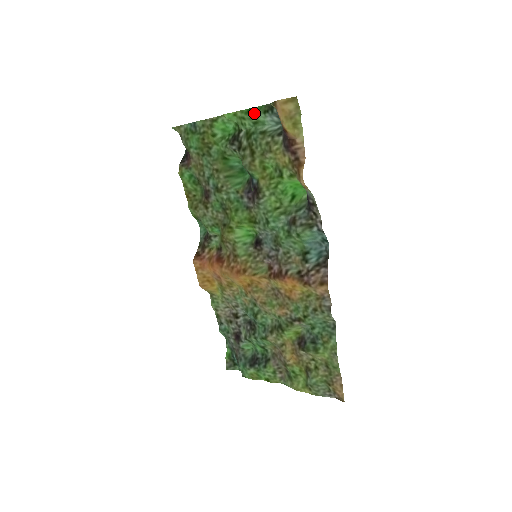
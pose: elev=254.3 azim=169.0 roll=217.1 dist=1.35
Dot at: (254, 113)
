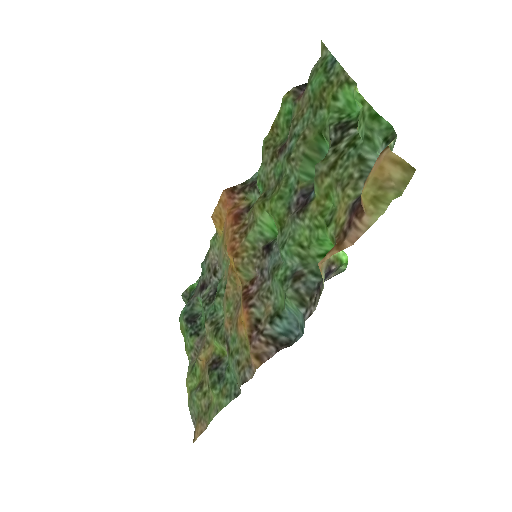
Dot at: (377, 126)
